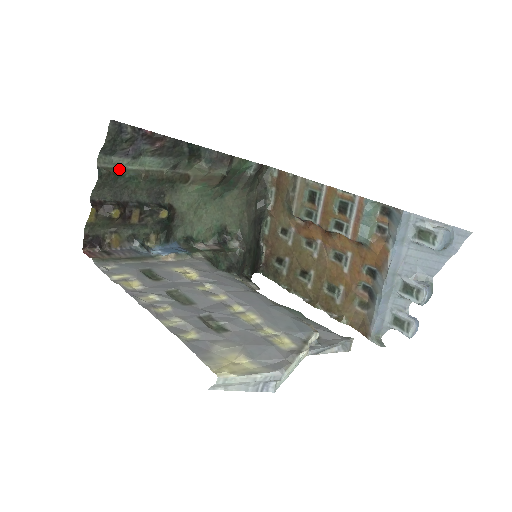
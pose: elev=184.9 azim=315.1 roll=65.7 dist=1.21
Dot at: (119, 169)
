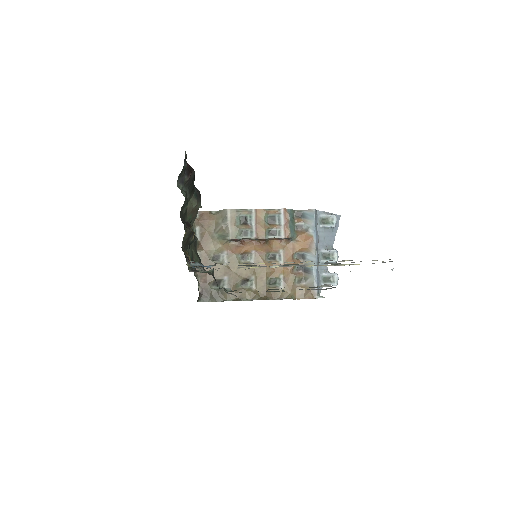
Dot at: occluded
